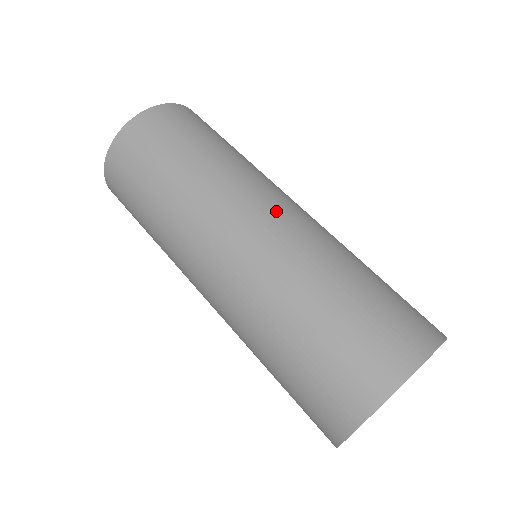
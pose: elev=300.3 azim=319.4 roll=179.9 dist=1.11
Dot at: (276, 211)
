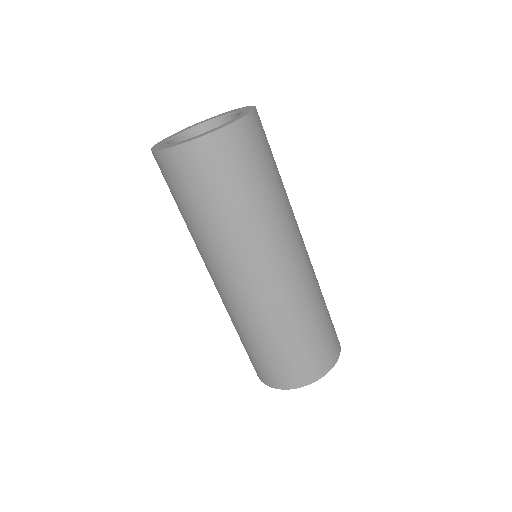
Dot at: (294, 263)
